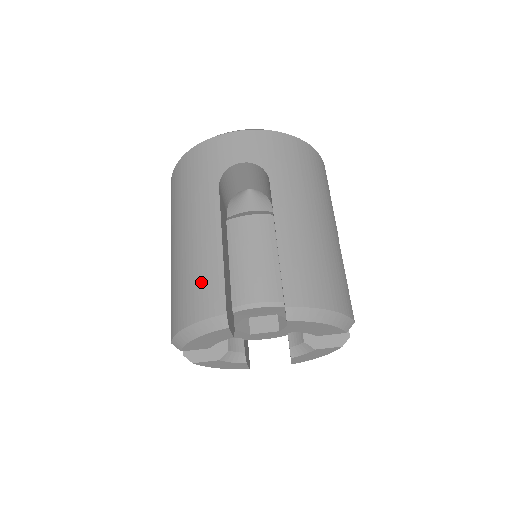
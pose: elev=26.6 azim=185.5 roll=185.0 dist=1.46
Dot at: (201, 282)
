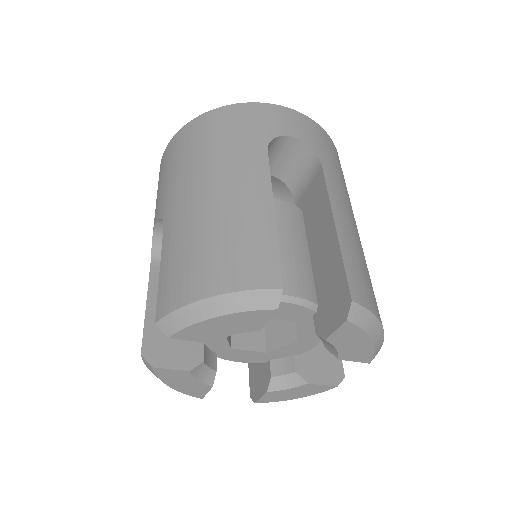
Dot at: (241, 245)
